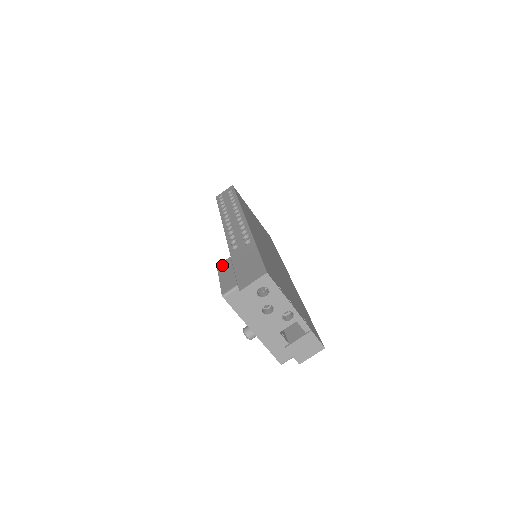
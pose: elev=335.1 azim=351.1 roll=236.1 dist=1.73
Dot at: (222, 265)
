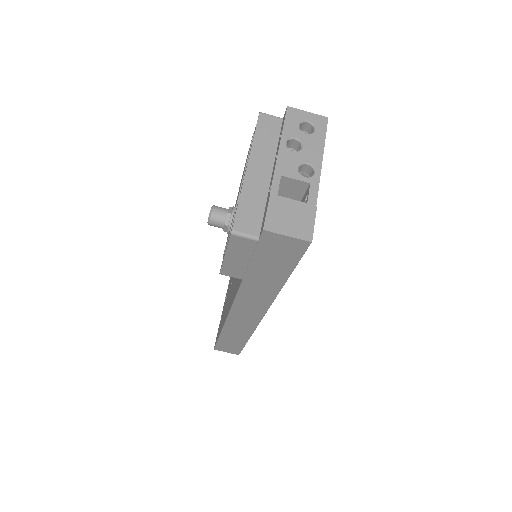
Dot at: occluded
